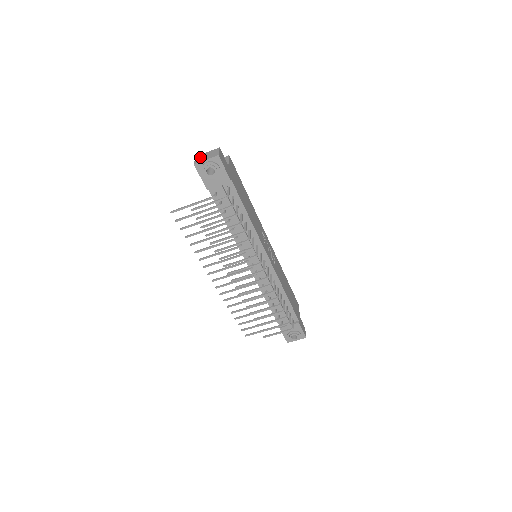
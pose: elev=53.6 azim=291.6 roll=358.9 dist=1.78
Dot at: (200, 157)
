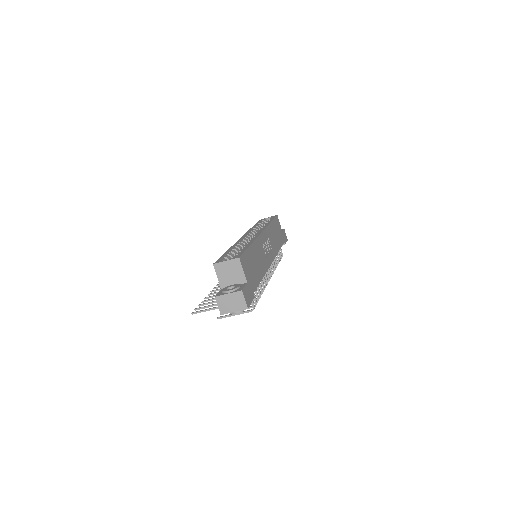
Dot at: (223, 303)
